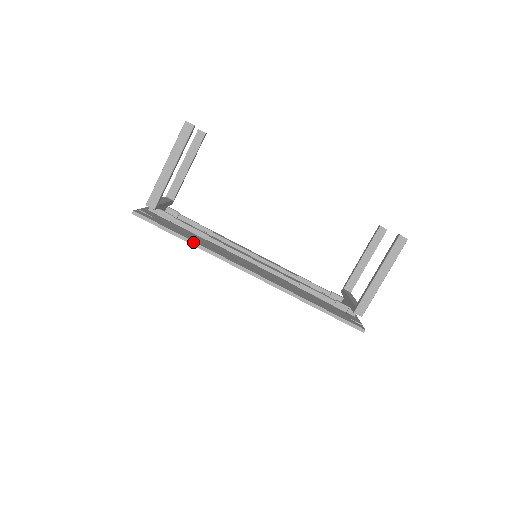
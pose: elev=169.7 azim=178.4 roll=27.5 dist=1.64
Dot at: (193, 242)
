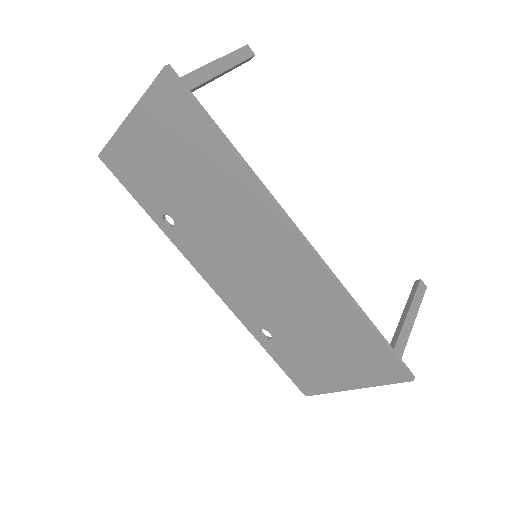
Dot at: (239, 154)
